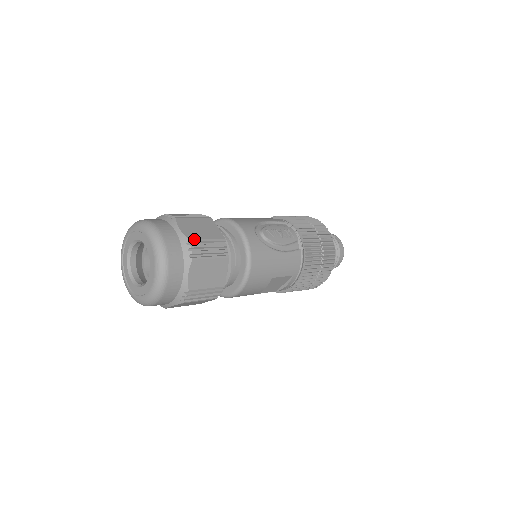
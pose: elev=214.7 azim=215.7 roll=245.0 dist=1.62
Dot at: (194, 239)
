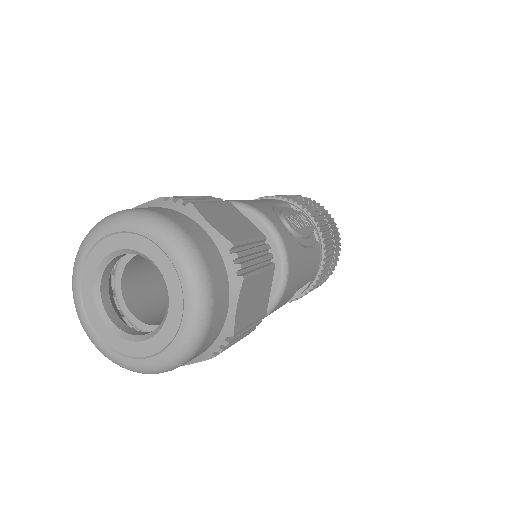
Dot at: (237, 241)
